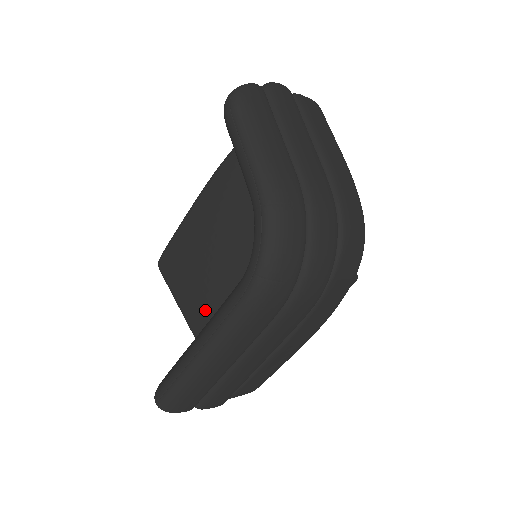
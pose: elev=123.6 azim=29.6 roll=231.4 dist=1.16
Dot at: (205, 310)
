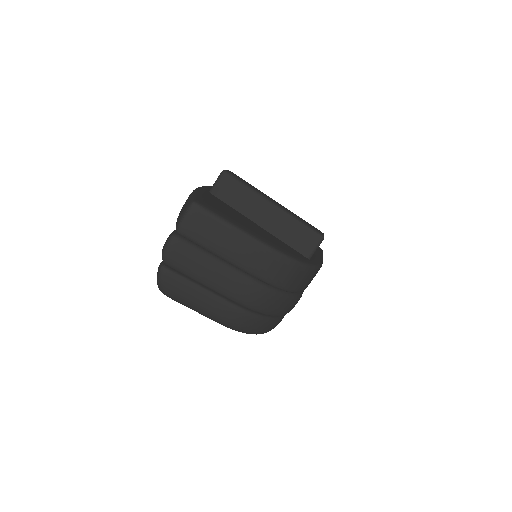
Dot at: occluded
